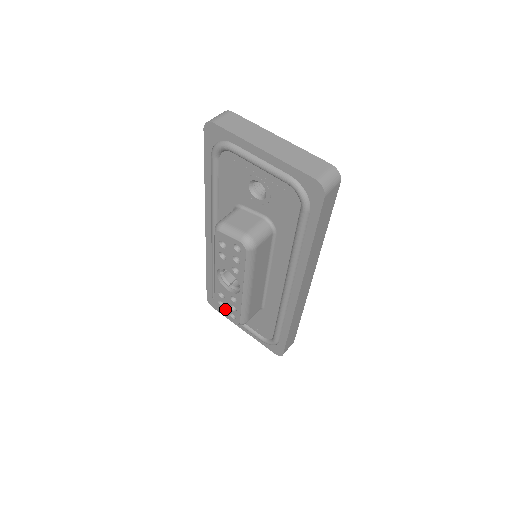
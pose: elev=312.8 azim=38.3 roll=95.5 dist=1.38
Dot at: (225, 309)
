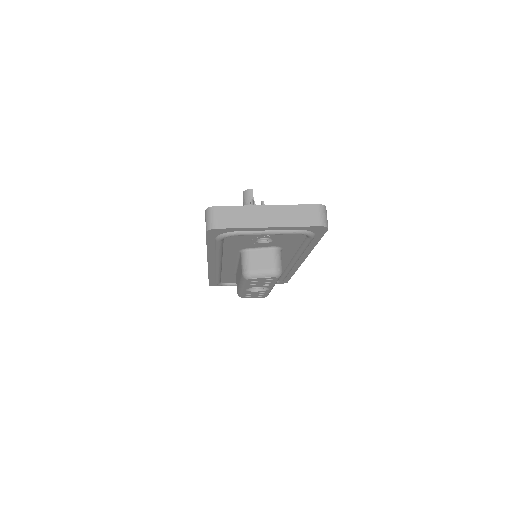
Dot at: (252, 297)
